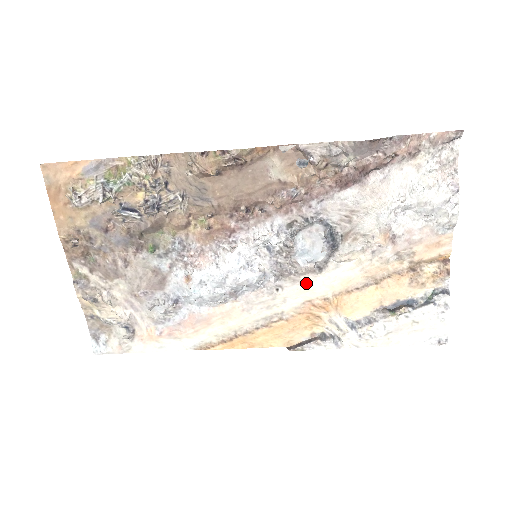
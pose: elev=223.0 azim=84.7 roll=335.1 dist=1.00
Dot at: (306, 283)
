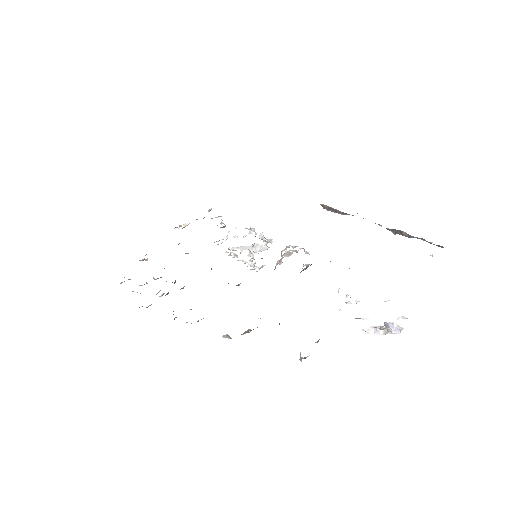
Dot at: occluded
